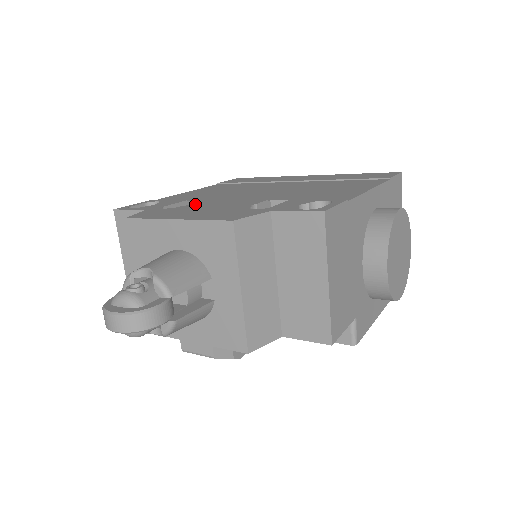
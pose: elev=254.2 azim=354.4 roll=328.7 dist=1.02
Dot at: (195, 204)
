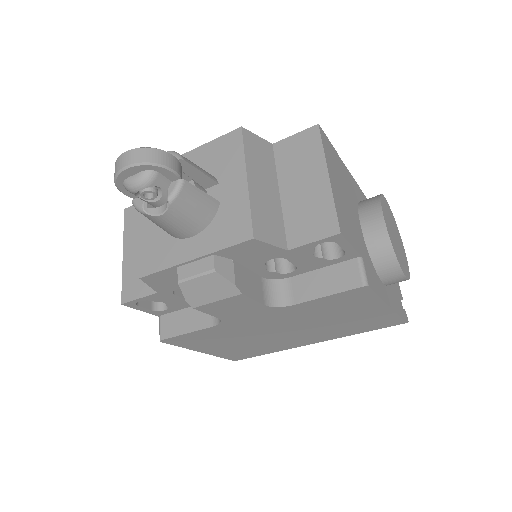
Dot at: occluded
